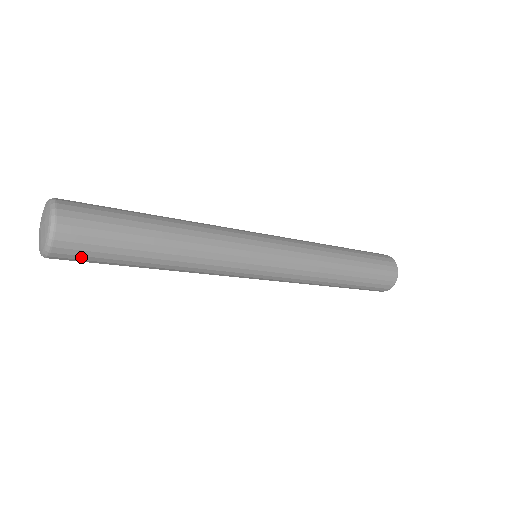
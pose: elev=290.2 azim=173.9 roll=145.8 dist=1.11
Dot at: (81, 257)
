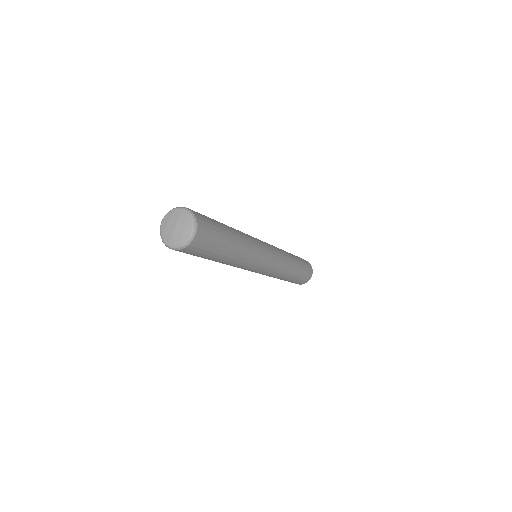
Dot at: (208, 236)
